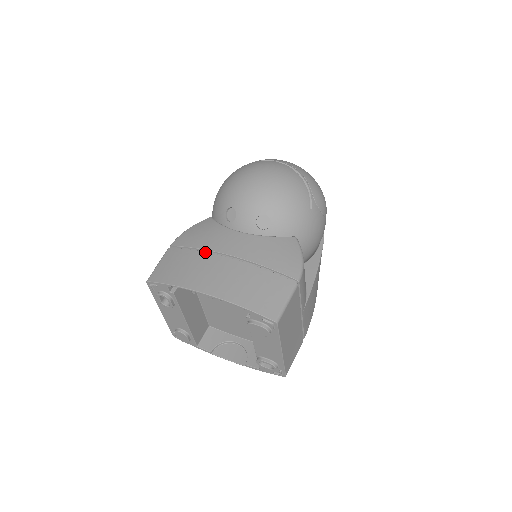
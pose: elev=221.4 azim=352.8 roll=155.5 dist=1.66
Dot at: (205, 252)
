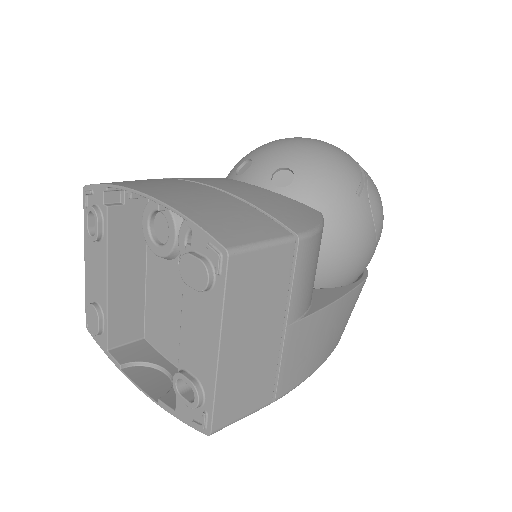
Dot at: (183, 180)
